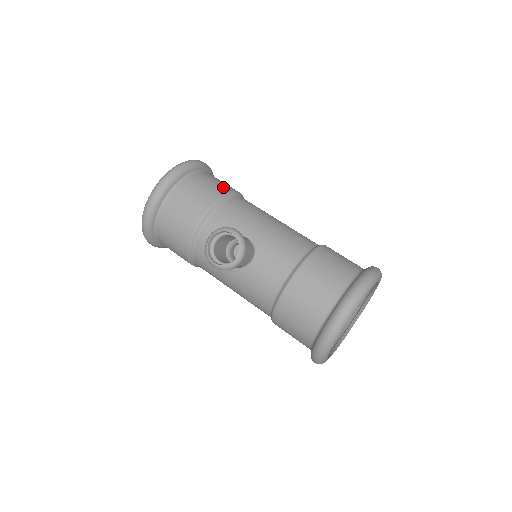
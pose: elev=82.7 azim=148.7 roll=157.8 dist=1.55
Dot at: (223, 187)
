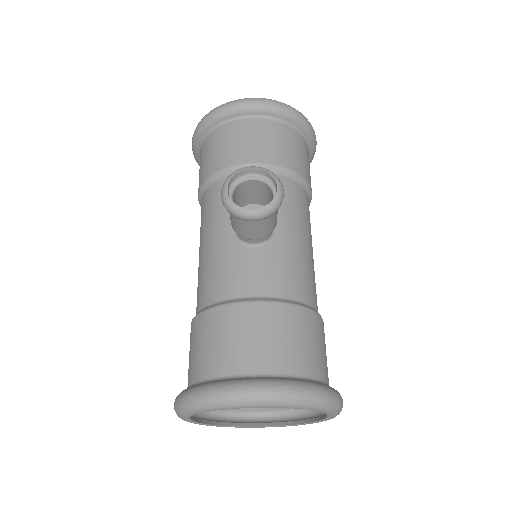
Dot at: (308, 173)
